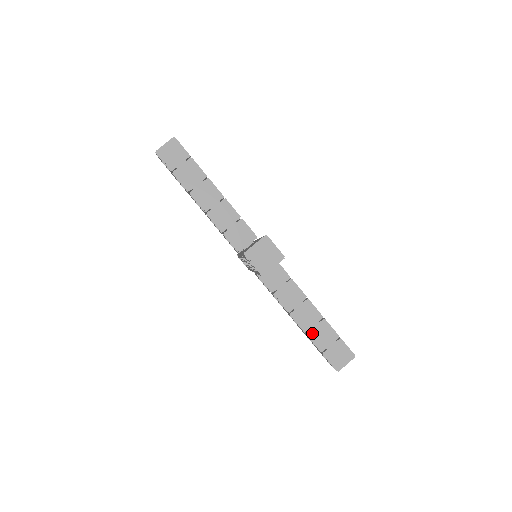
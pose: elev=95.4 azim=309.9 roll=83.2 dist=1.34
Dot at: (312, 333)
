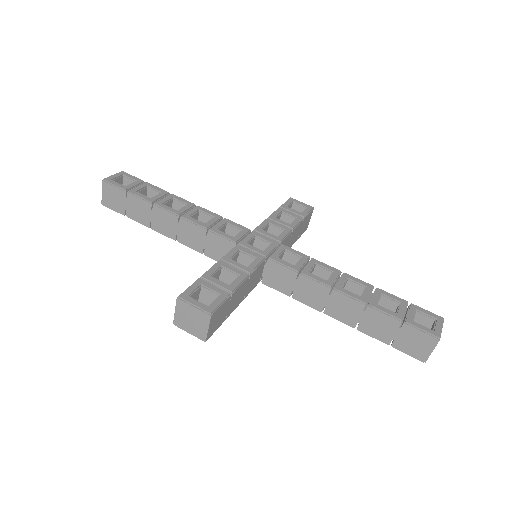
Dot at: (363, 327)
